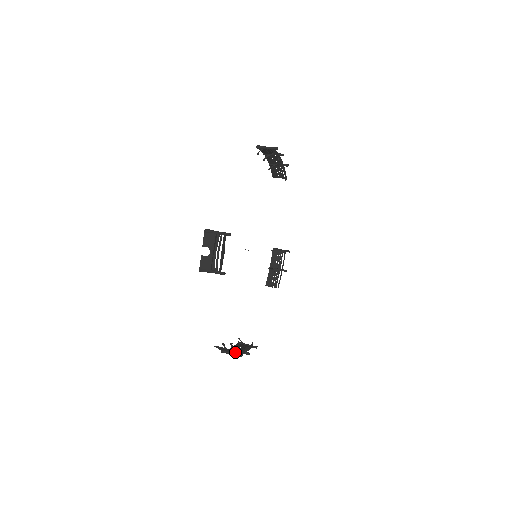
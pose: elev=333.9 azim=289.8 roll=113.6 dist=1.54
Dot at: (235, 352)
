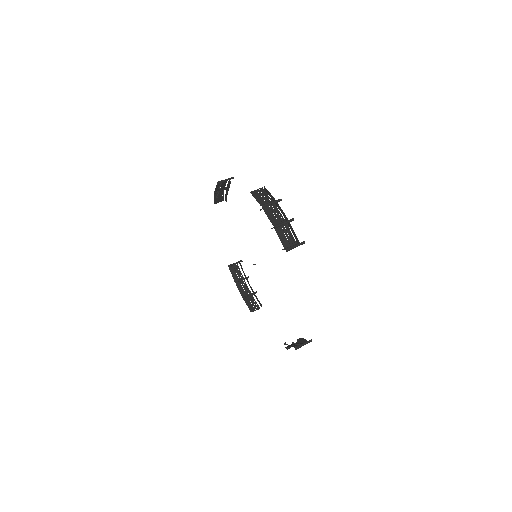
Dot at: (256, 298)
